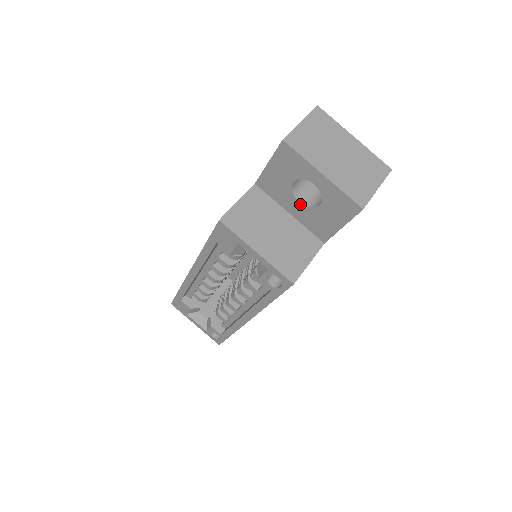
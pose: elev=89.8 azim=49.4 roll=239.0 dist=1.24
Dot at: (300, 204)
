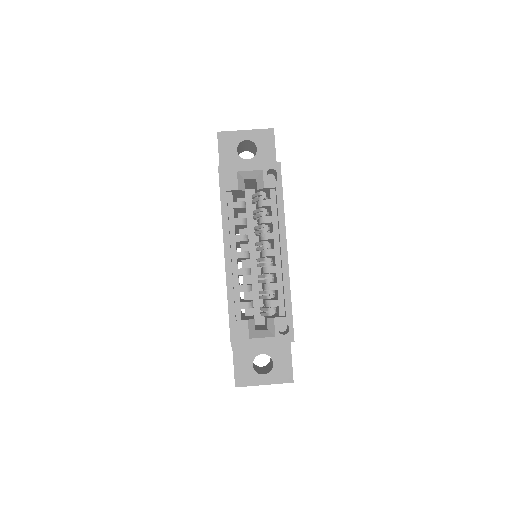
Dot at: (249, 160)
